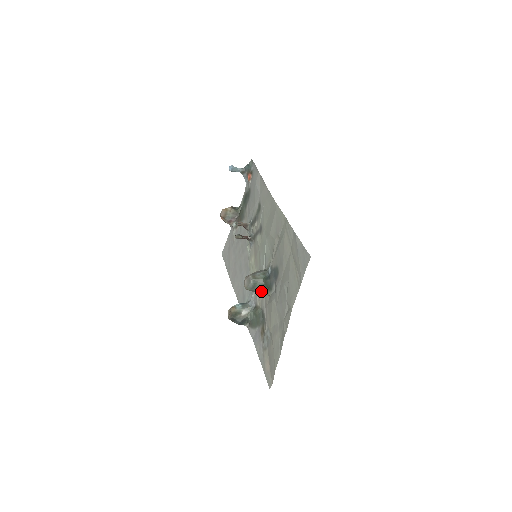
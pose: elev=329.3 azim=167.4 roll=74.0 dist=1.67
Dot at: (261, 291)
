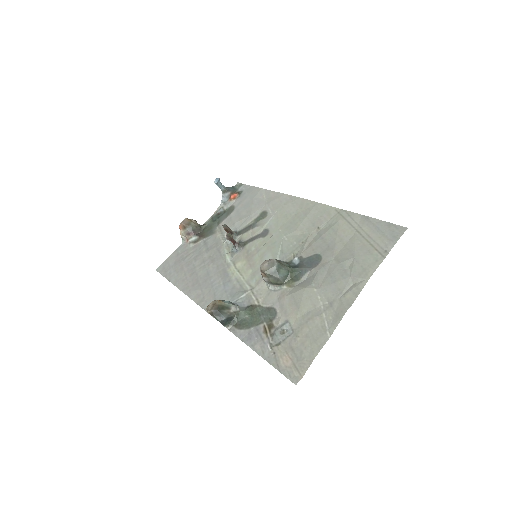
Dot at: (281, 280)
